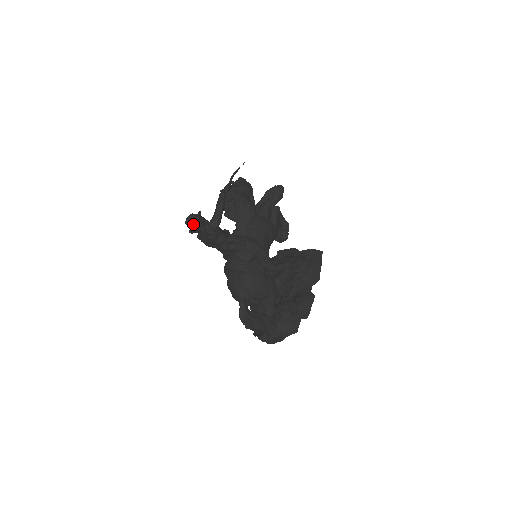
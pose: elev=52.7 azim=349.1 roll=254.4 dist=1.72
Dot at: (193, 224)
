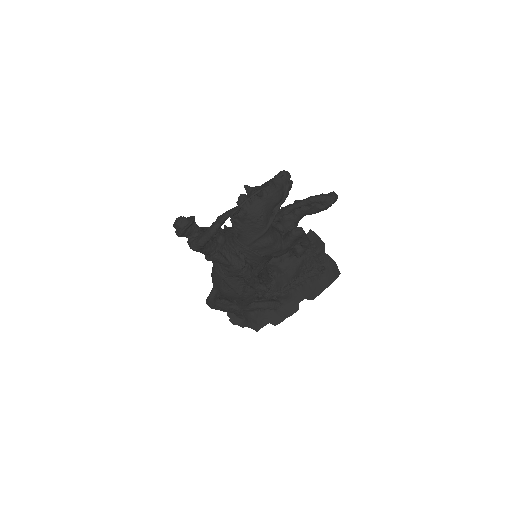
Dot at: (178, 231)
